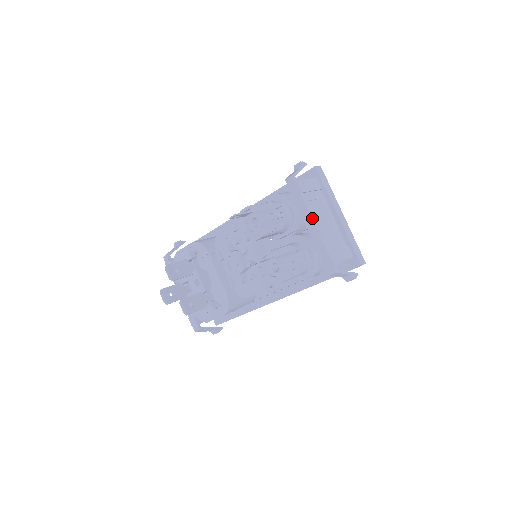
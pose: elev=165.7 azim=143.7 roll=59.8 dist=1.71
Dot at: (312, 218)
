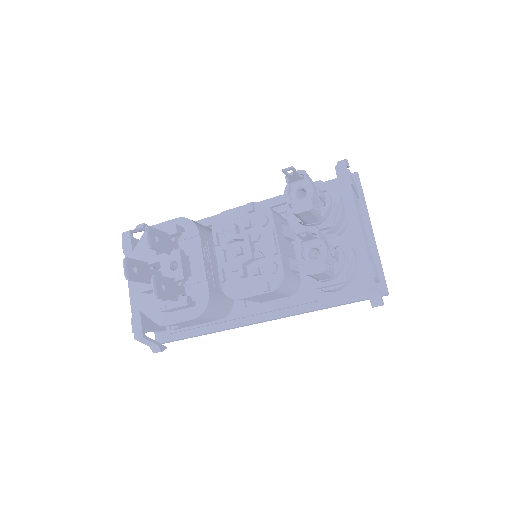
Dot at: (358, 215)
